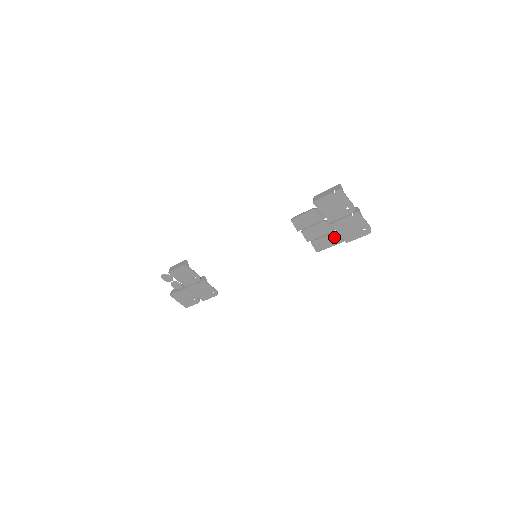
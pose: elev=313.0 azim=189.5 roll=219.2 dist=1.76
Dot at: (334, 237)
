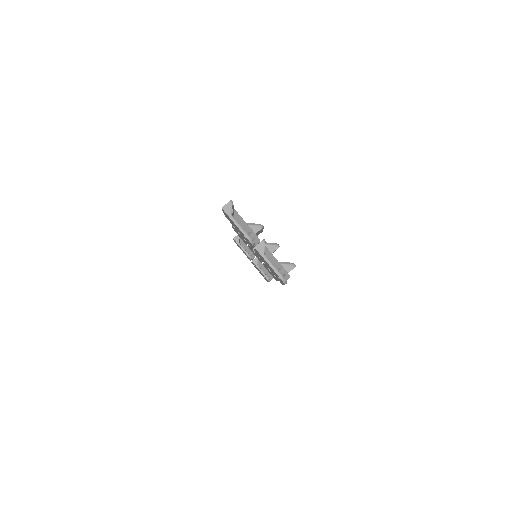
Dot at: (269, 269)
